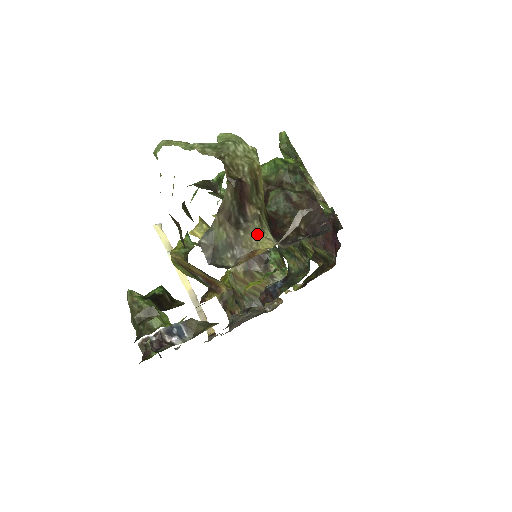
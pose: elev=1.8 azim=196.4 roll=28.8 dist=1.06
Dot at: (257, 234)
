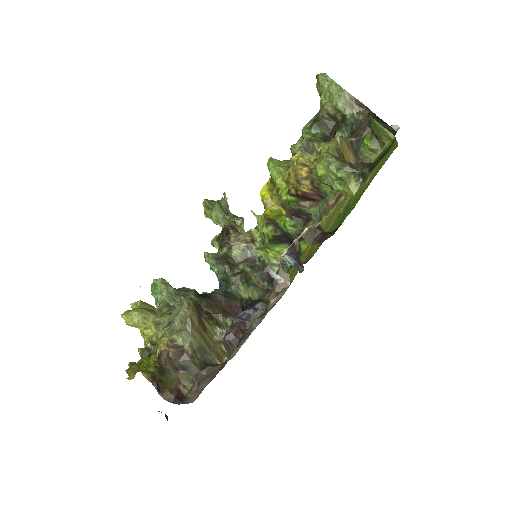
Dot at: occluded
